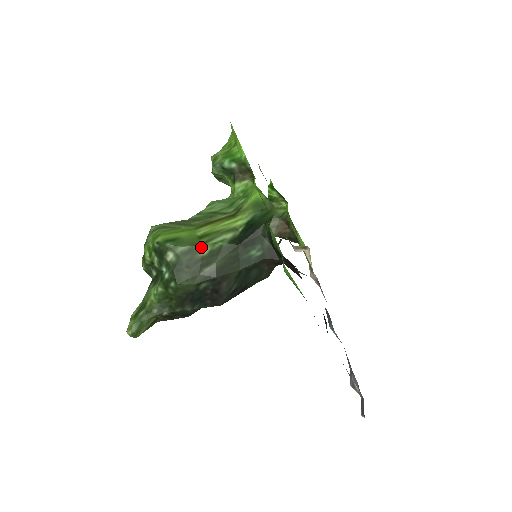
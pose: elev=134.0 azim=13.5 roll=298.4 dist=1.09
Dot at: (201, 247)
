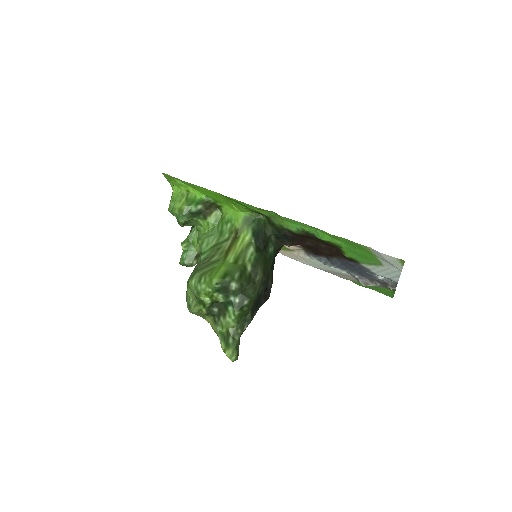
Dot at: (244, 267)
